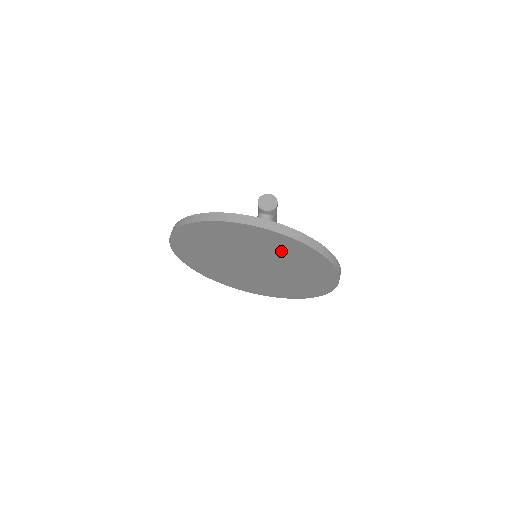
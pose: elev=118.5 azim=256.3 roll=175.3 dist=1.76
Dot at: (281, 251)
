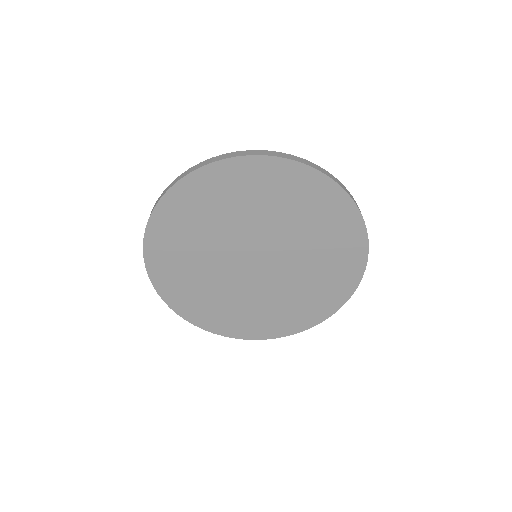
Dot at: (294, 206)
